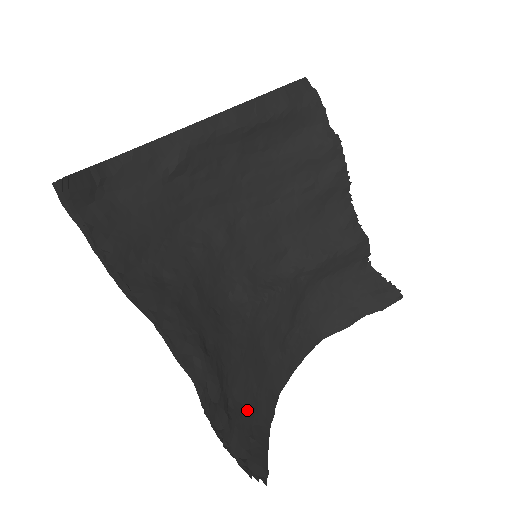
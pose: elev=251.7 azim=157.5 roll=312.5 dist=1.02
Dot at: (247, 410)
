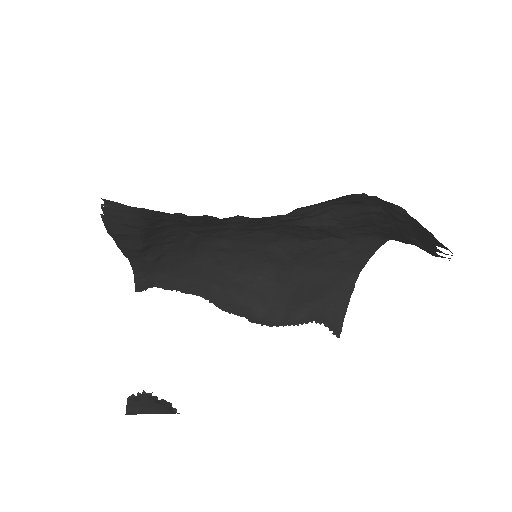
Dot at: (323, 300)
